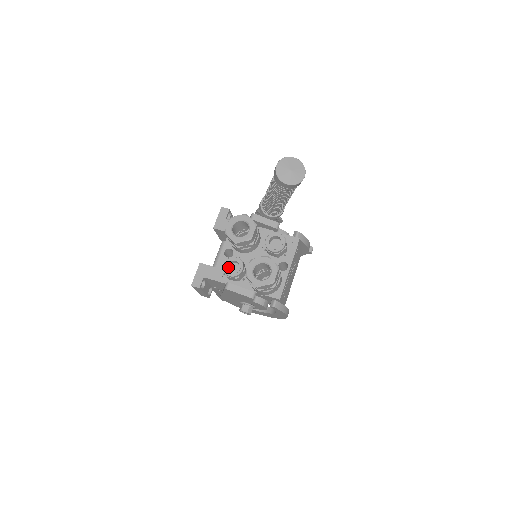
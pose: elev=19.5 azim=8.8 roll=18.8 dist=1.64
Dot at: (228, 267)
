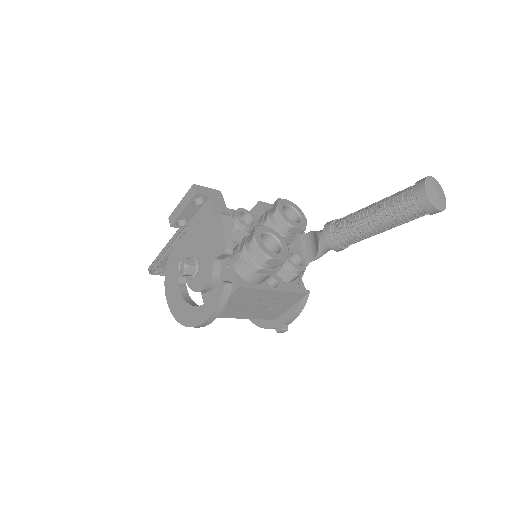
Dot at: occluded
